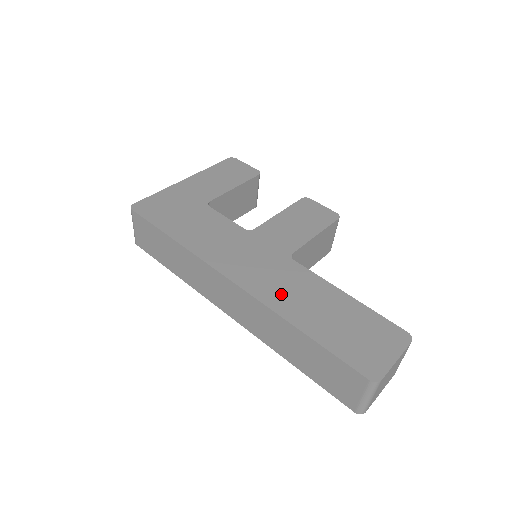
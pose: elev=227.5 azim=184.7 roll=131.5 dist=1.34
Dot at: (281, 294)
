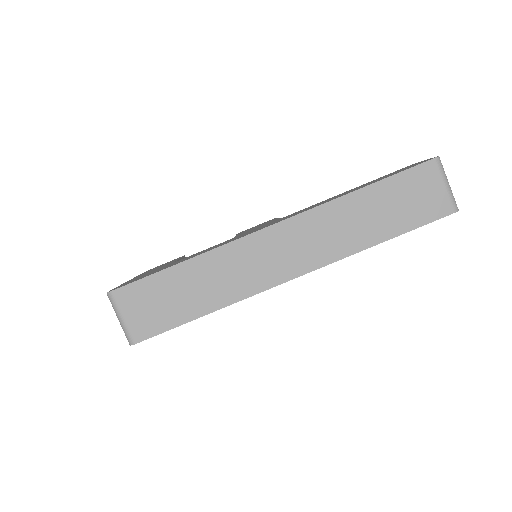
Dot at: occluded
